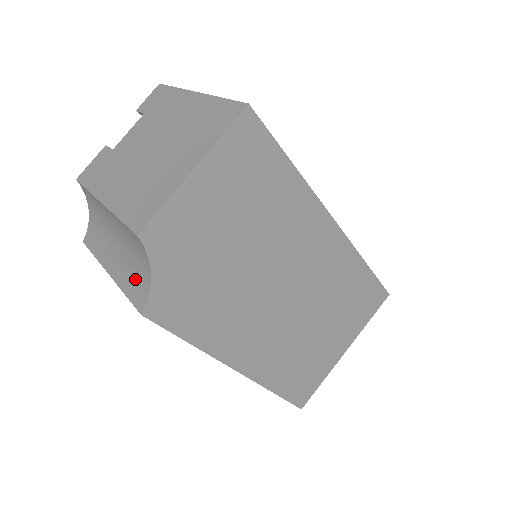
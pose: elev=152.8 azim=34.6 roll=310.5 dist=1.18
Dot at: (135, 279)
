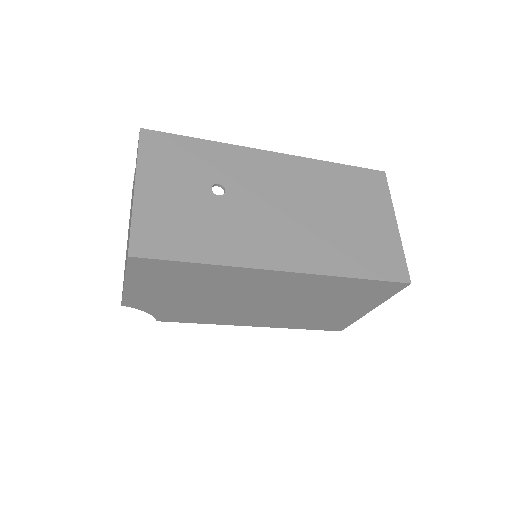
Dot at: occluded
